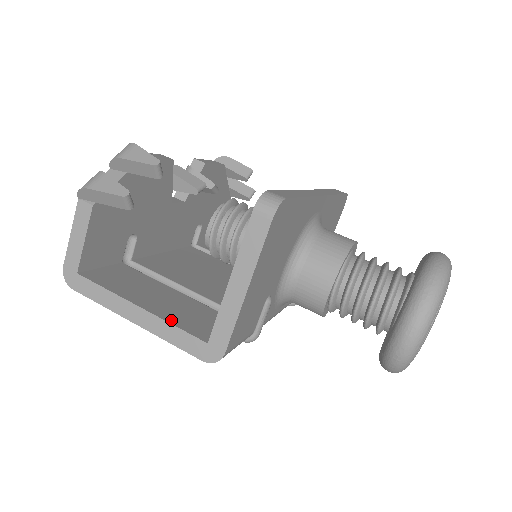
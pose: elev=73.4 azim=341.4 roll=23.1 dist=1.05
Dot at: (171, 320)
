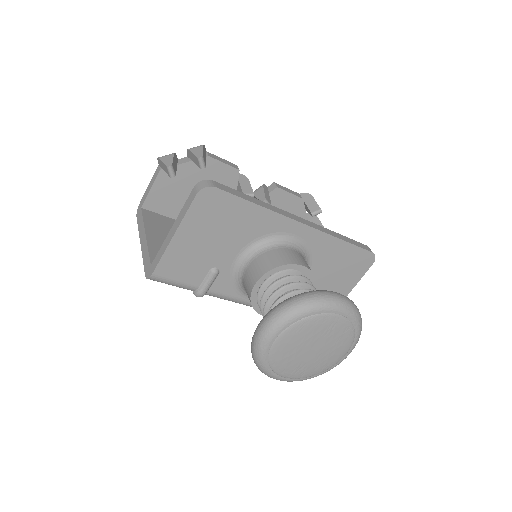
Dot at: (151, 248)
